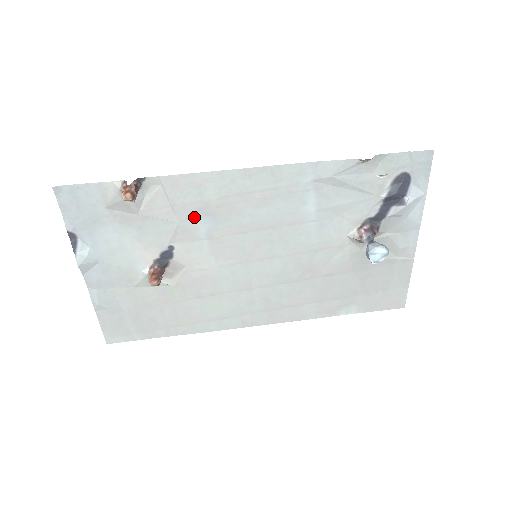
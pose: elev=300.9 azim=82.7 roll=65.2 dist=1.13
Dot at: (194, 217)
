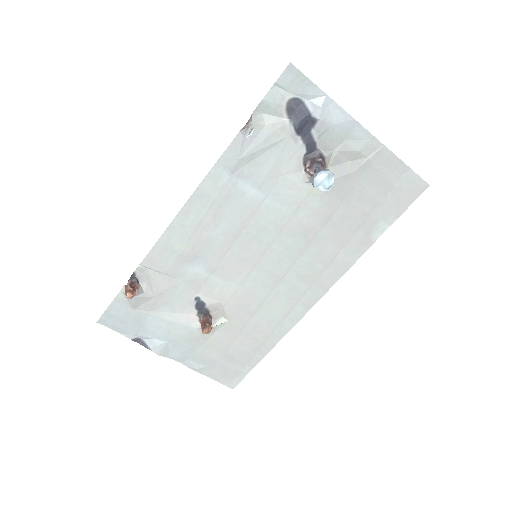
Dot at: (187, 269)
